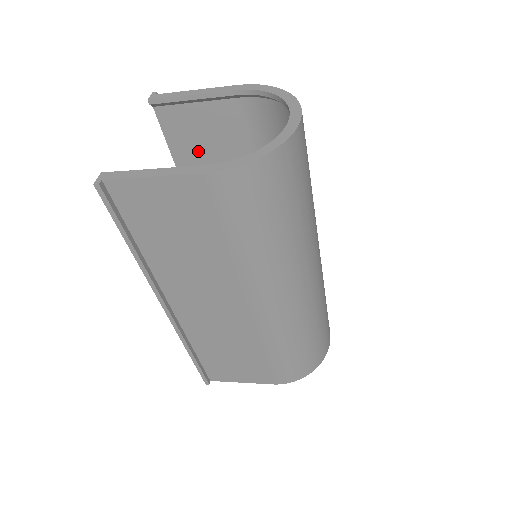
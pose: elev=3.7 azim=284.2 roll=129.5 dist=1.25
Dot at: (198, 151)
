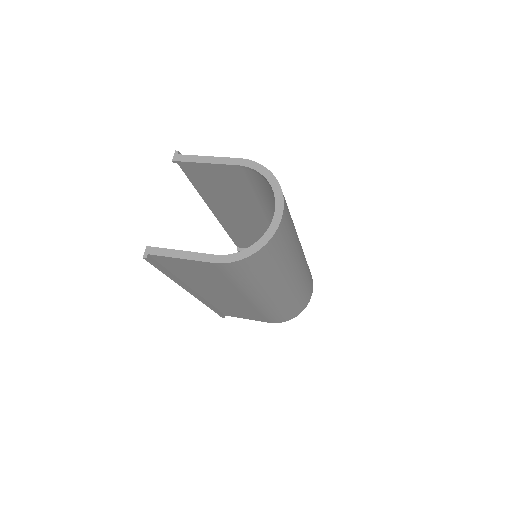
Dot at: (212, 184)
